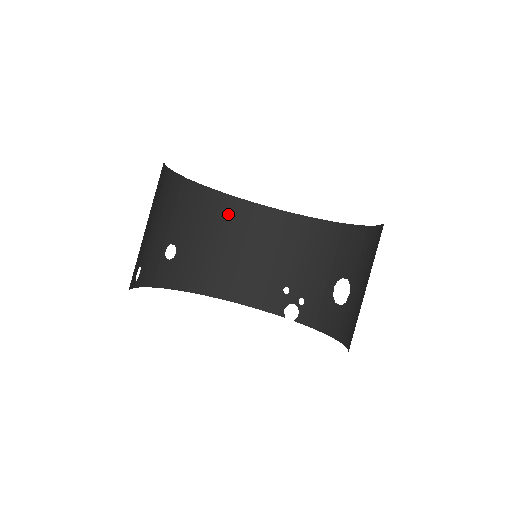
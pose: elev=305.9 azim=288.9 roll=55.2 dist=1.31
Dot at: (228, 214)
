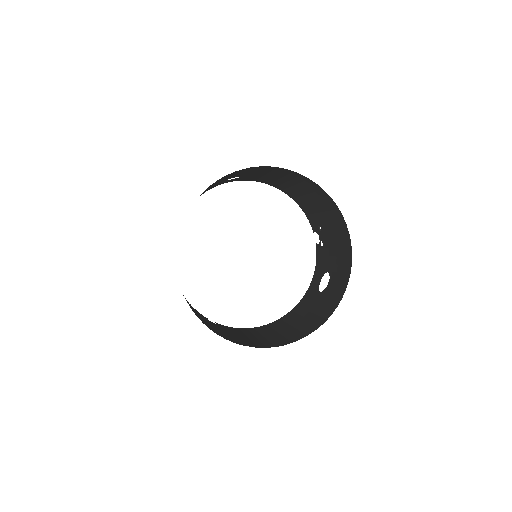
Dot at: (291, 175)
